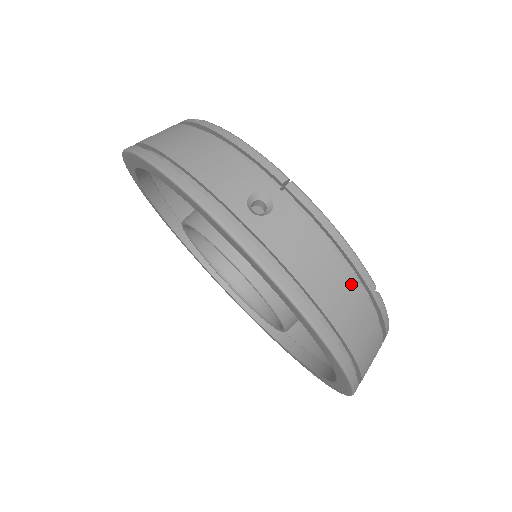
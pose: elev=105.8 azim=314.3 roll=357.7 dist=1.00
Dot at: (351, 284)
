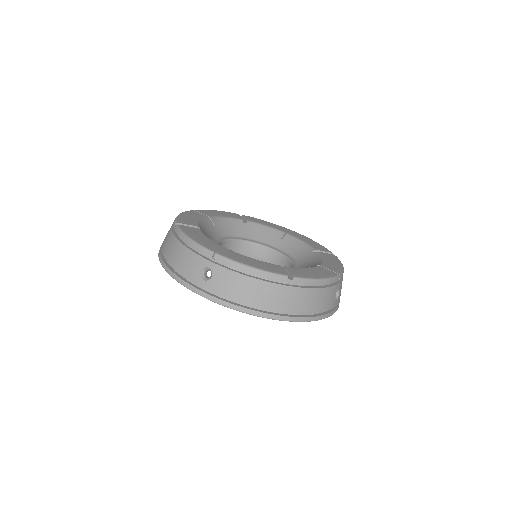
Dot at: (268, 286)
